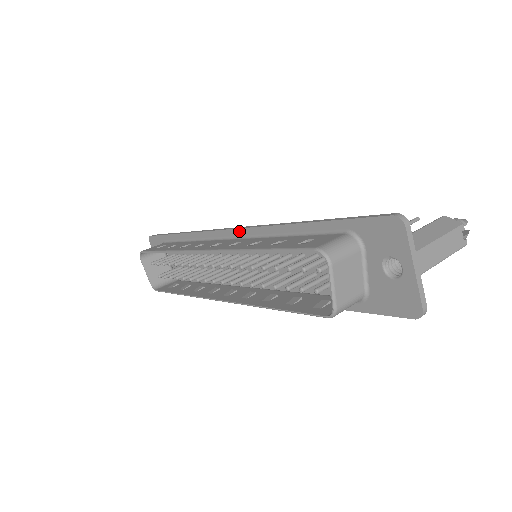
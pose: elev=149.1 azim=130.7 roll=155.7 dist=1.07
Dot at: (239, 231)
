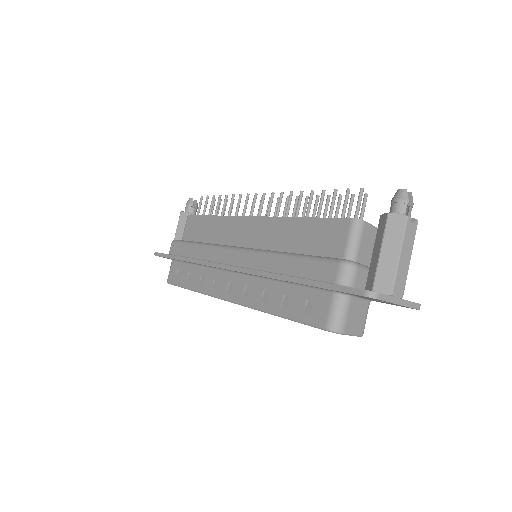
Dot at: occluded
